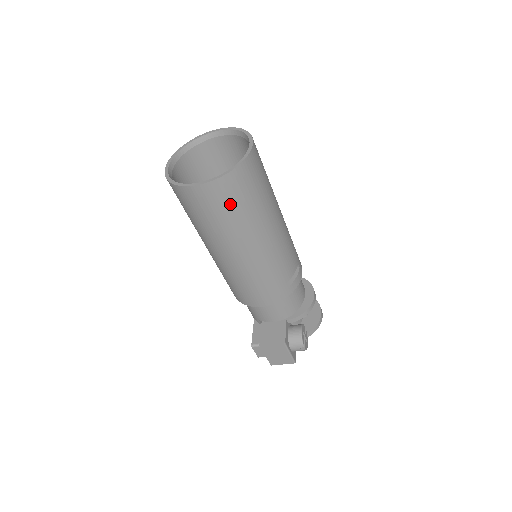
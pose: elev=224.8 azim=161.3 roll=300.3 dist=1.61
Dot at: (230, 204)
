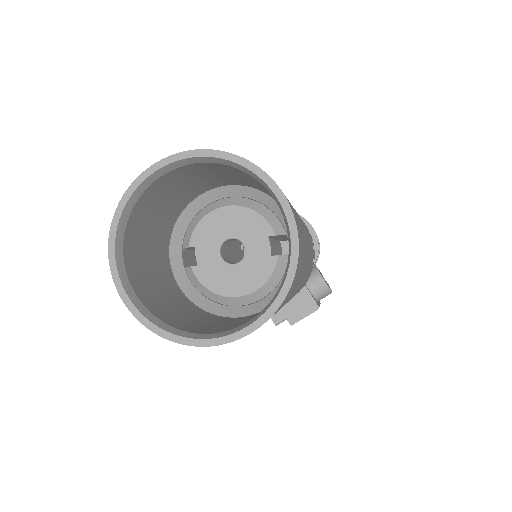
Dot at: occluded
